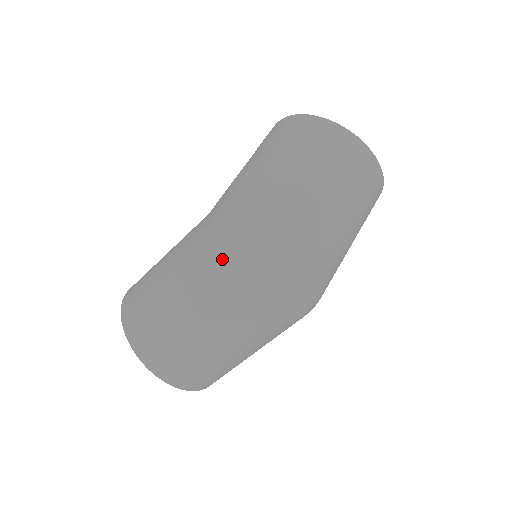
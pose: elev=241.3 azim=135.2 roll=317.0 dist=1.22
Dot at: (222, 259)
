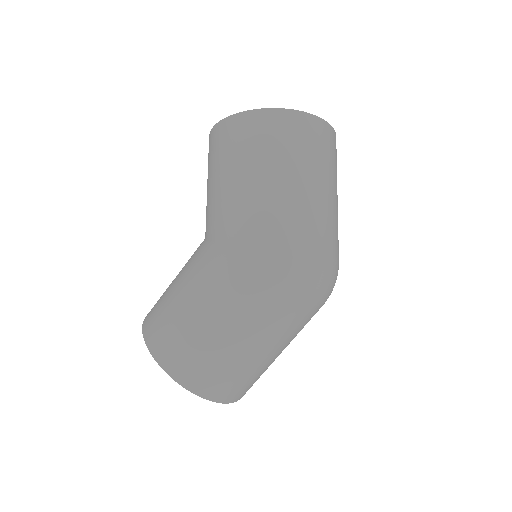
Dot at: (280, 291)
